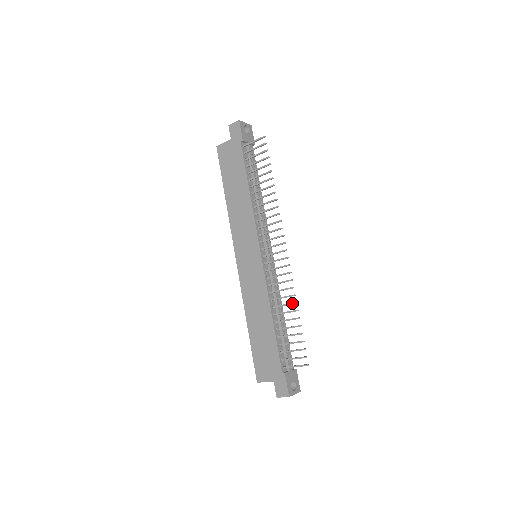
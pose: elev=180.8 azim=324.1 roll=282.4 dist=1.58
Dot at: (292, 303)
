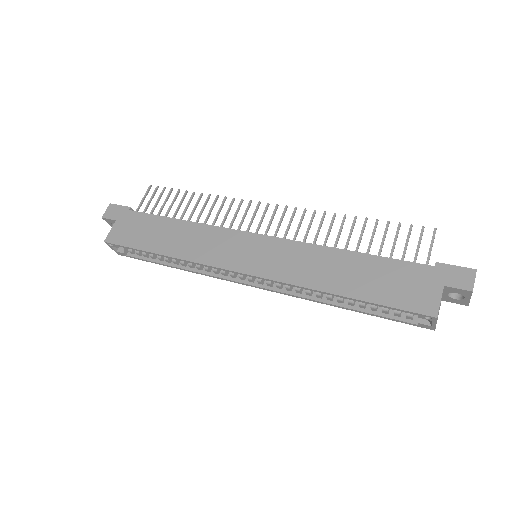
Dot at: (343, 220)
